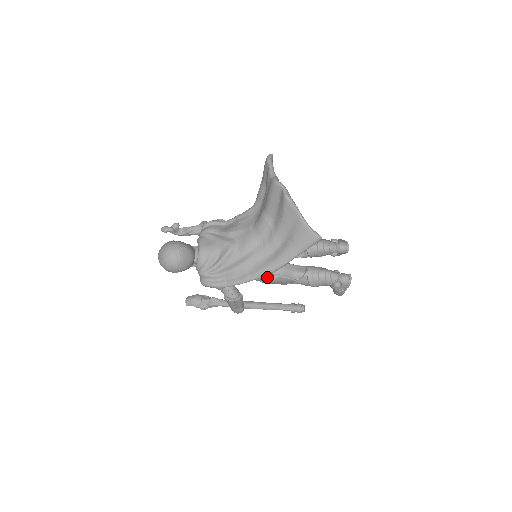
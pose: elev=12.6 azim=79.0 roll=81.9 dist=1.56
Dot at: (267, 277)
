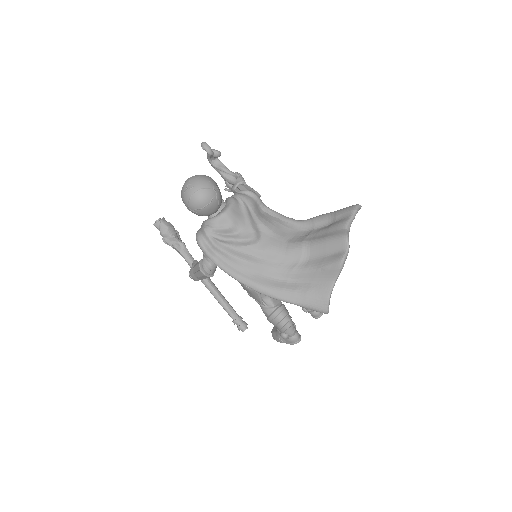
Dot at: occluded
